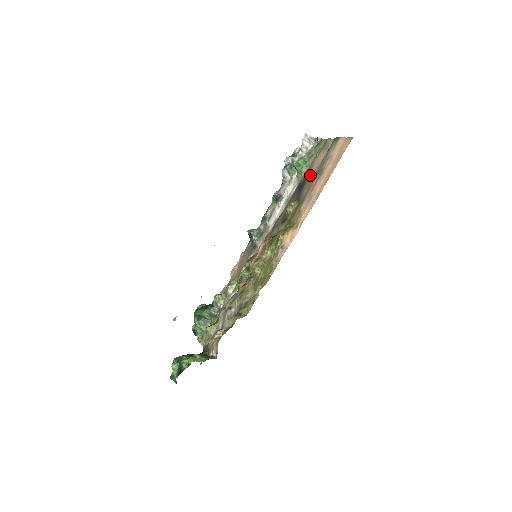
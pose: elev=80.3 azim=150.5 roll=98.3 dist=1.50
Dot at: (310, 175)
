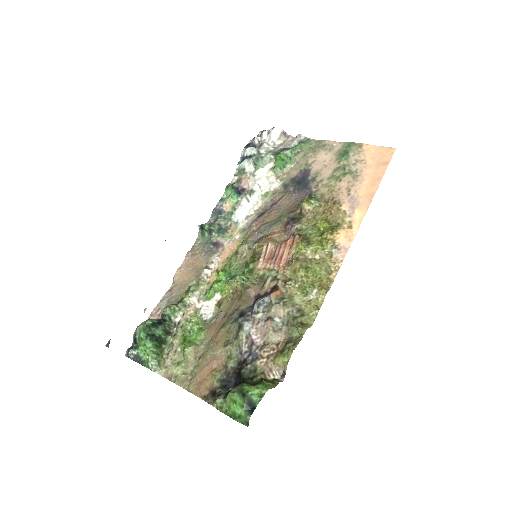
Dot at: (315, 173)
